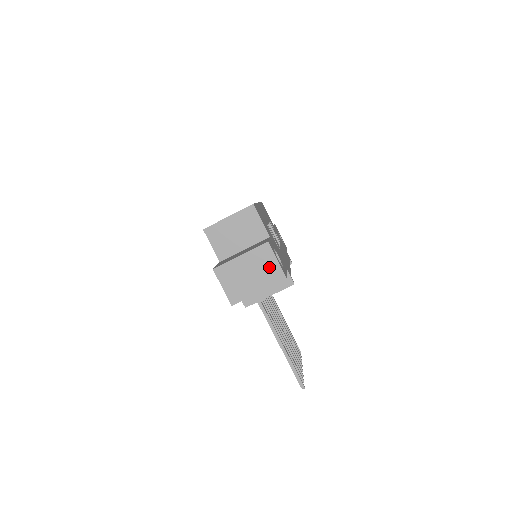
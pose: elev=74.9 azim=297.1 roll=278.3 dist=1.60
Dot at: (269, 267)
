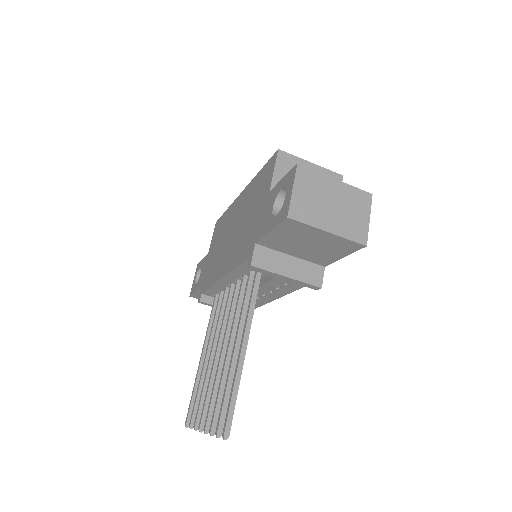
Dot at: (357, 217)
